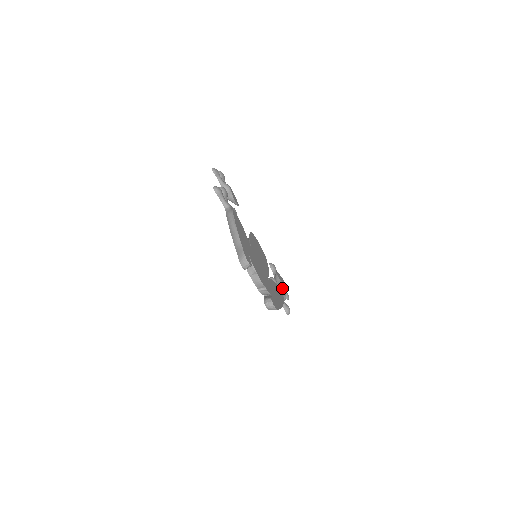
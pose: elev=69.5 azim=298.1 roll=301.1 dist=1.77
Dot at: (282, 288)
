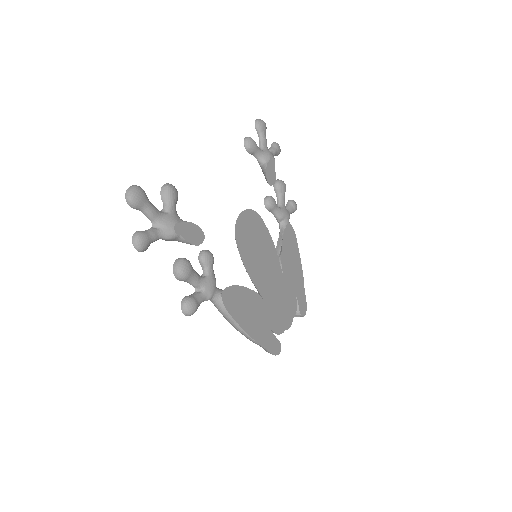
Dot at: occluded
